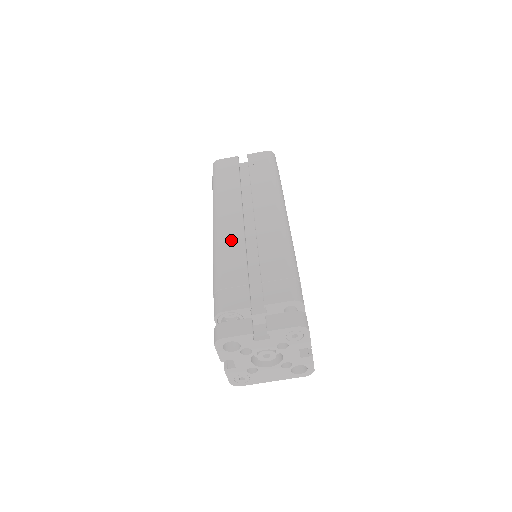
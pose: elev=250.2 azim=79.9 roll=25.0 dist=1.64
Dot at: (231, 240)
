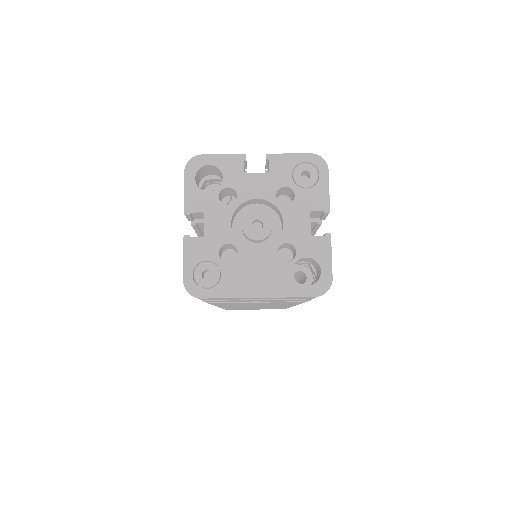
Dot at: occluded
